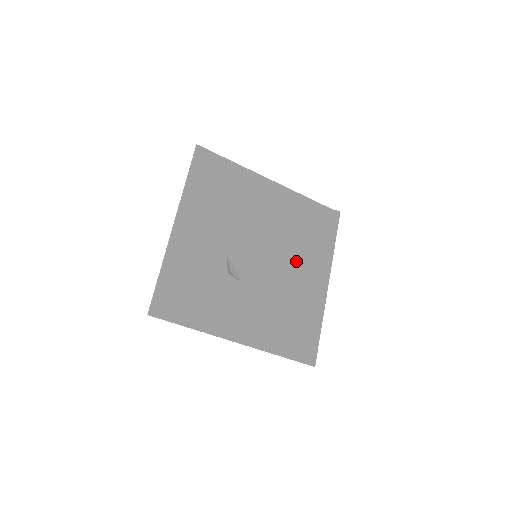
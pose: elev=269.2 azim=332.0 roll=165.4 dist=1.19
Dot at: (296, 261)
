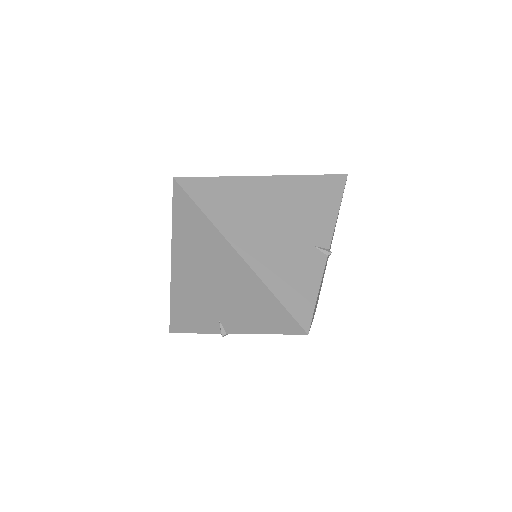
Dot at: occluded
